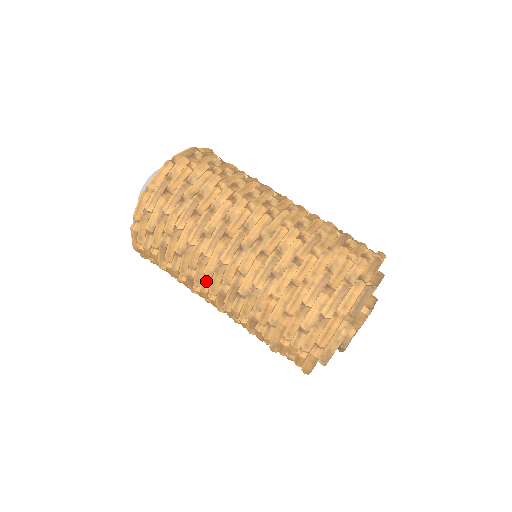
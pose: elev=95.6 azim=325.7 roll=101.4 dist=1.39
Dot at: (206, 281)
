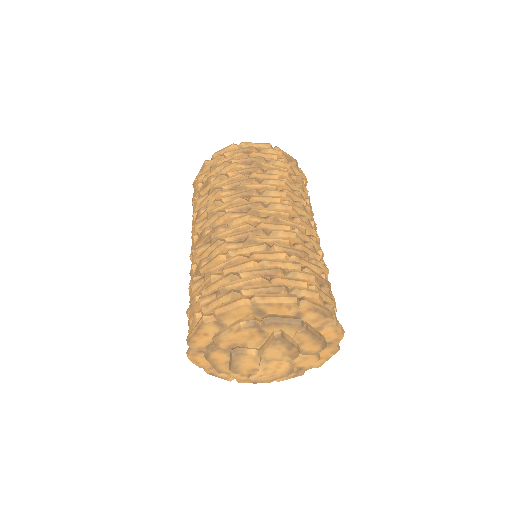
Dot at: (204, 219)
